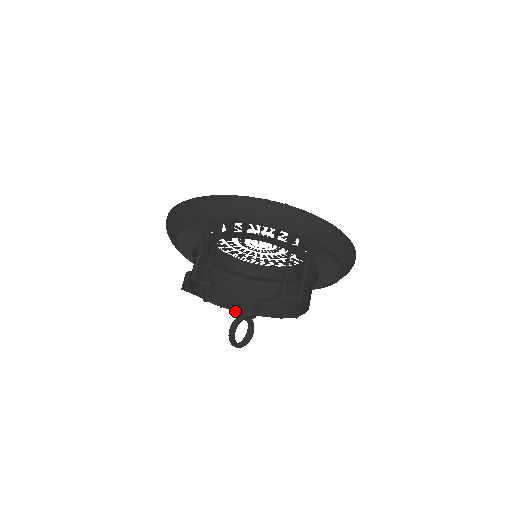
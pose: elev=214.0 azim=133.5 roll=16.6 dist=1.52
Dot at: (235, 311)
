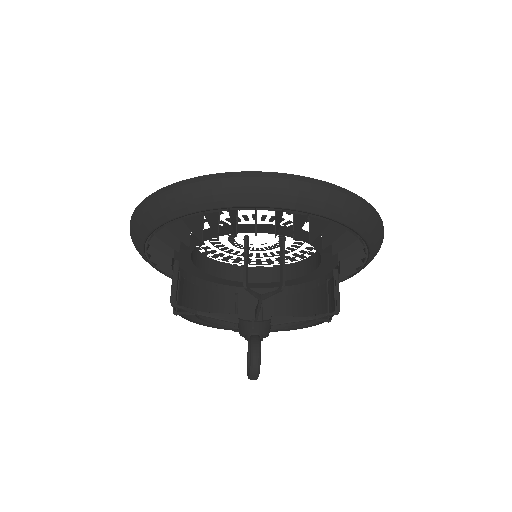
Dot at: (247, 333)
